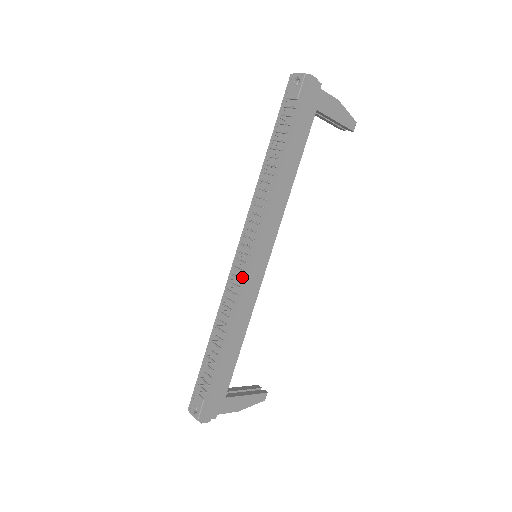
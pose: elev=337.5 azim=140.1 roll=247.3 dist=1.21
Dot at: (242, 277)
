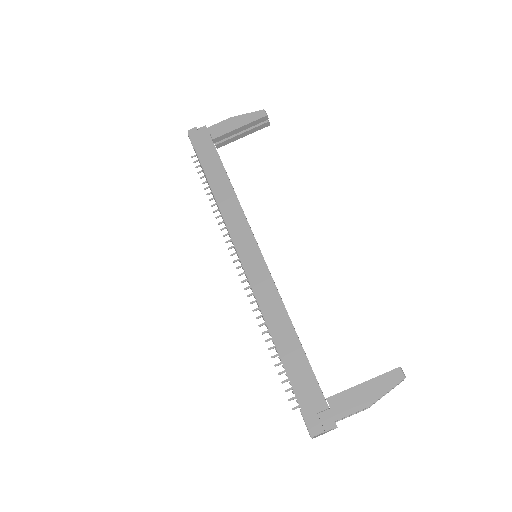
Dot at: occluded
